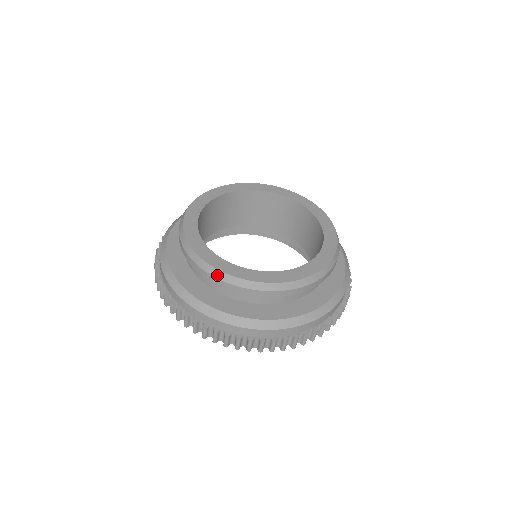
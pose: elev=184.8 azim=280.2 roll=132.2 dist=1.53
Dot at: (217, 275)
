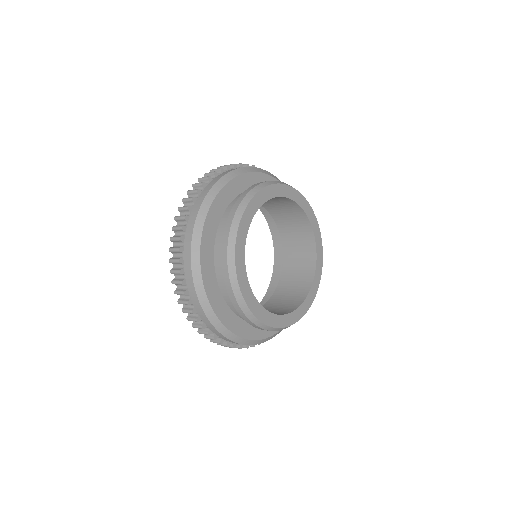
Dot at: (271, 330)
